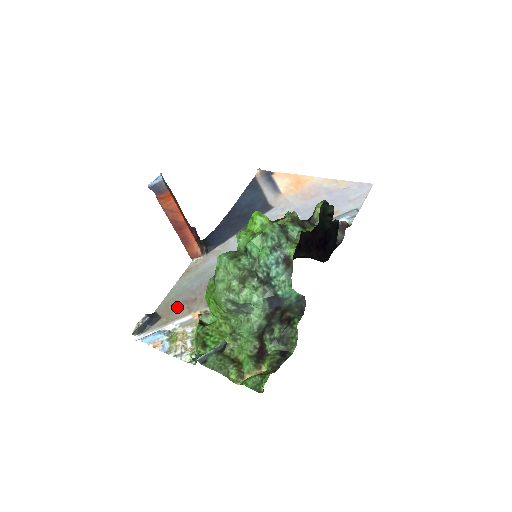
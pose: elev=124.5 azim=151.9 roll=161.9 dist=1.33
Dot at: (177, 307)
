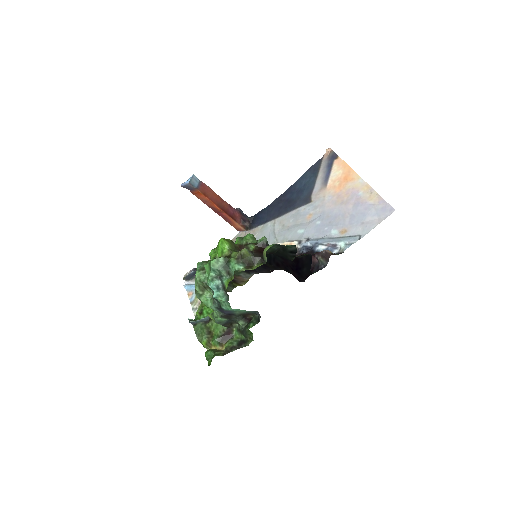
Dot at: occluded
